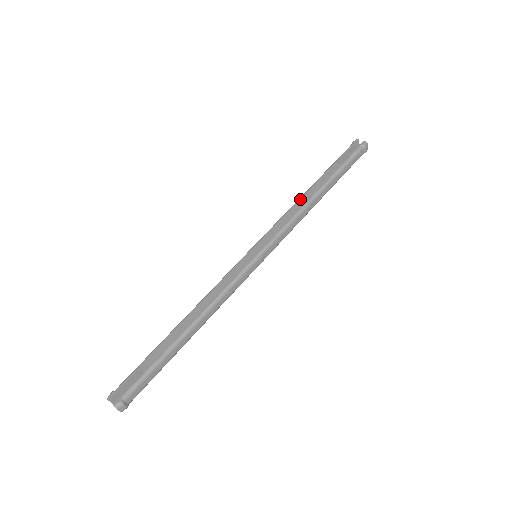
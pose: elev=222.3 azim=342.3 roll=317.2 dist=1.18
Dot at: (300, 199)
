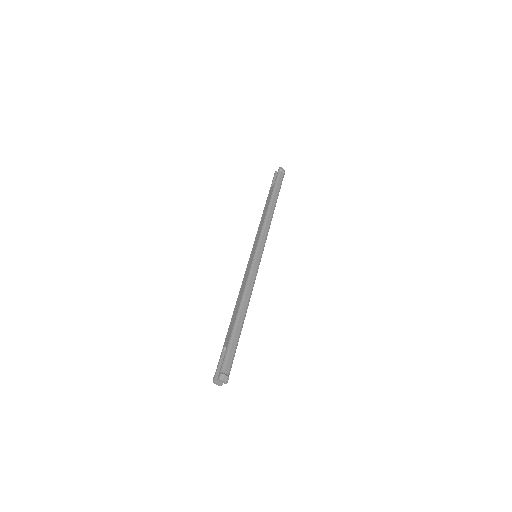
Dot at: (262, 215)
